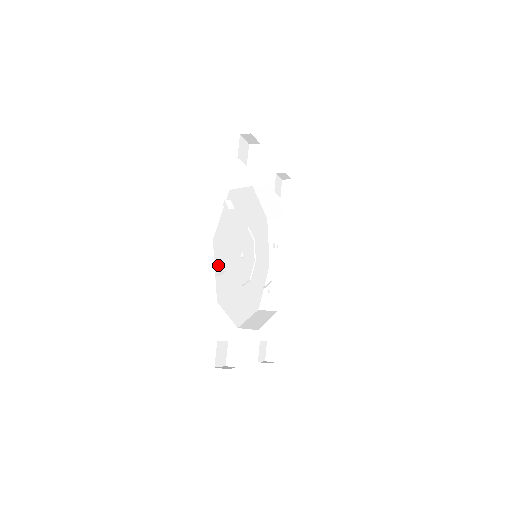
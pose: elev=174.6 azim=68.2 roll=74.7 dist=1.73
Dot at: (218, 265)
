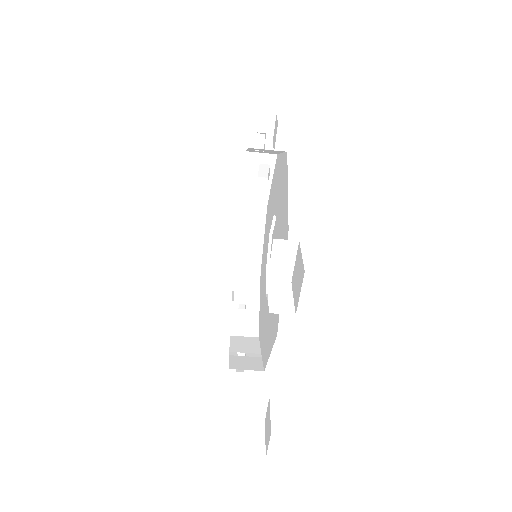
Dot at: occluded
